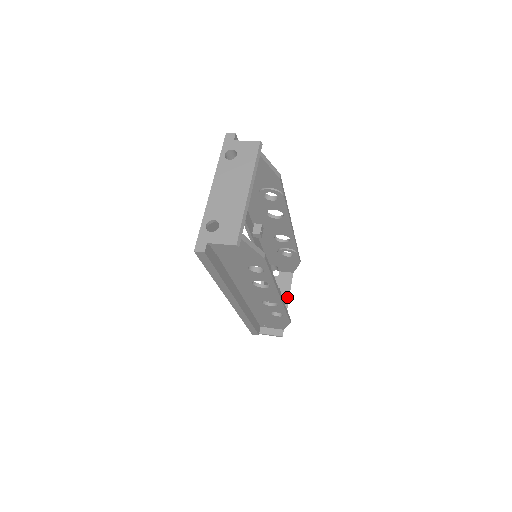
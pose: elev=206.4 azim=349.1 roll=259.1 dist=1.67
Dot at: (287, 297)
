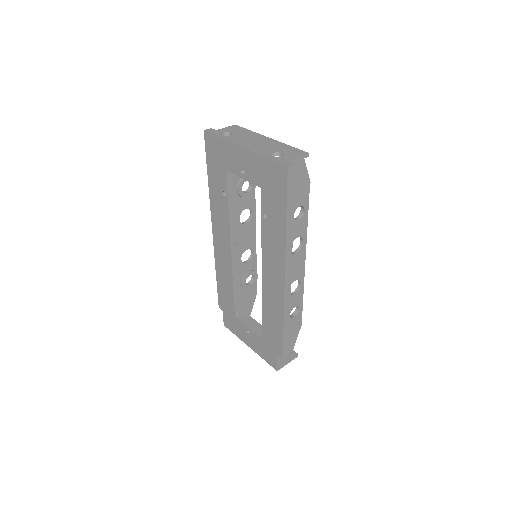
Dot at: occluded
